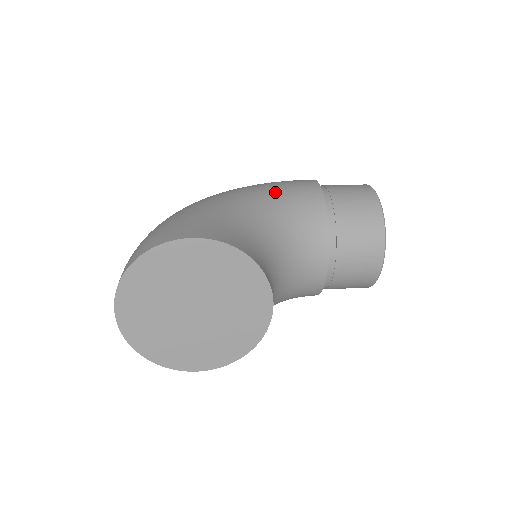
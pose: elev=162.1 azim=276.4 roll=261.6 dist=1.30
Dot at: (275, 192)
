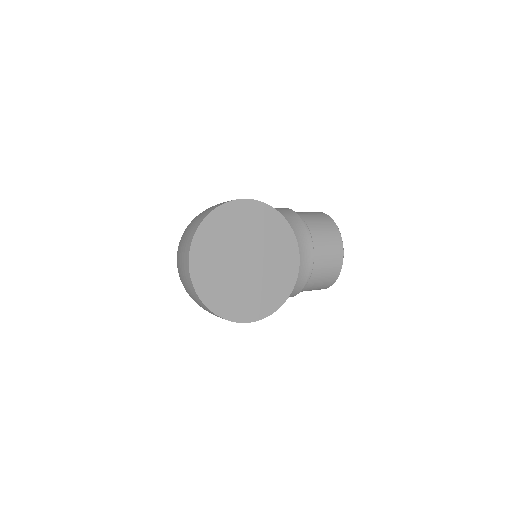
Dot at: occluded
